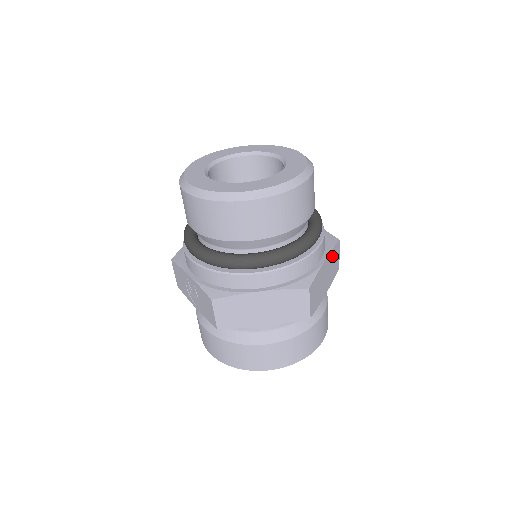
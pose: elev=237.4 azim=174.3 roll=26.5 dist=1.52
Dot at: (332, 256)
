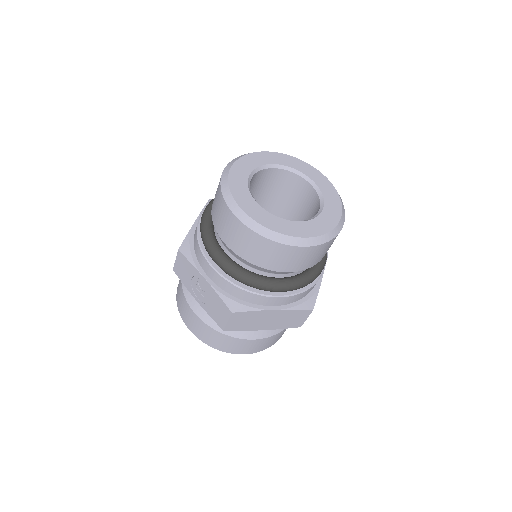
Dot at: occluded
